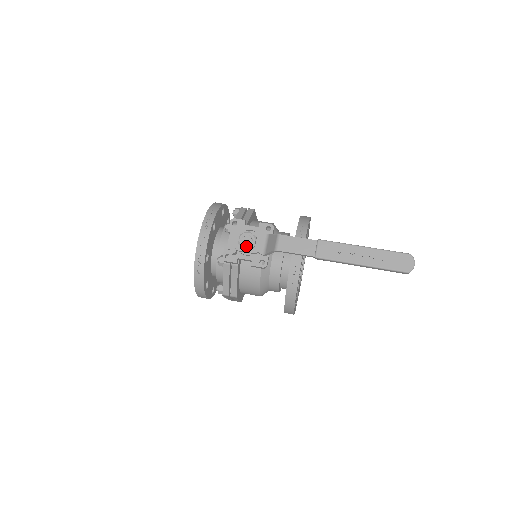
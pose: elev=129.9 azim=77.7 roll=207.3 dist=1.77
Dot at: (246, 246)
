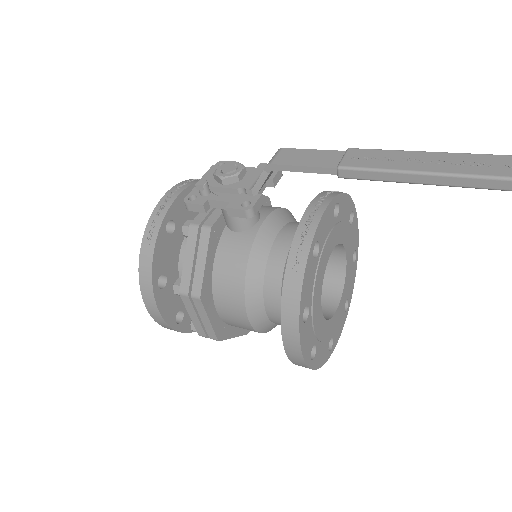
Dot at: (224, 175)
